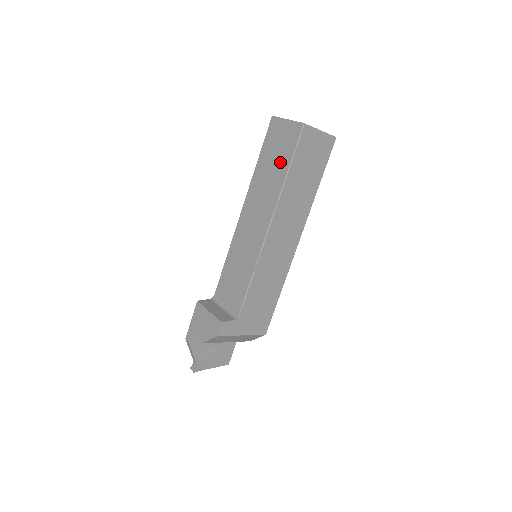
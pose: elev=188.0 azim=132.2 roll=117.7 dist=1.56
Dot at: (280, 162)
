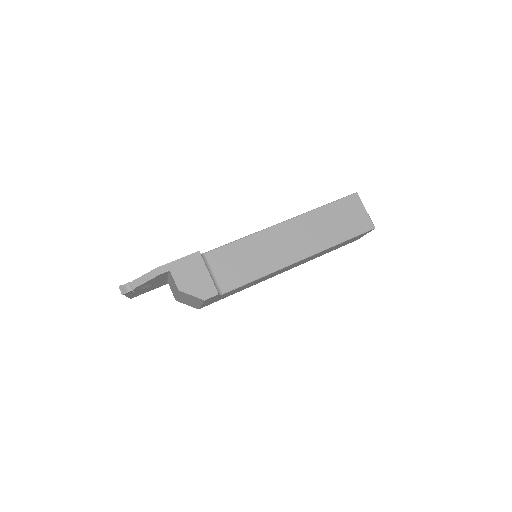
Dot at: (342, 229)
